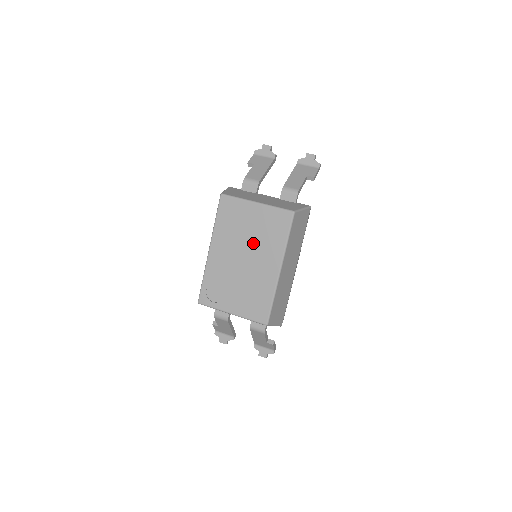
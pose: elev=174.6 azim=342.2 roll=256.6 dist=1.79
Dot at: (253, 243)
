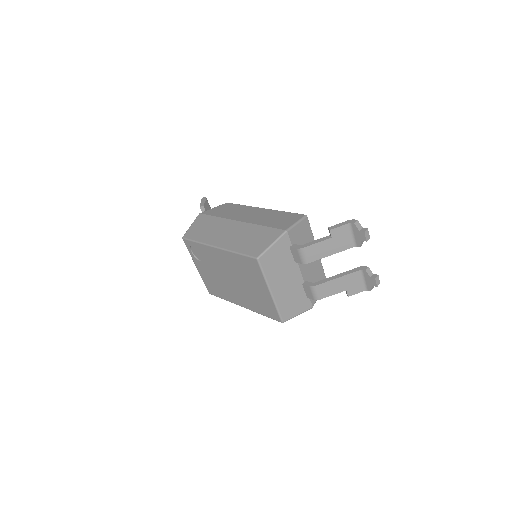
Dot at: (244, 287)
